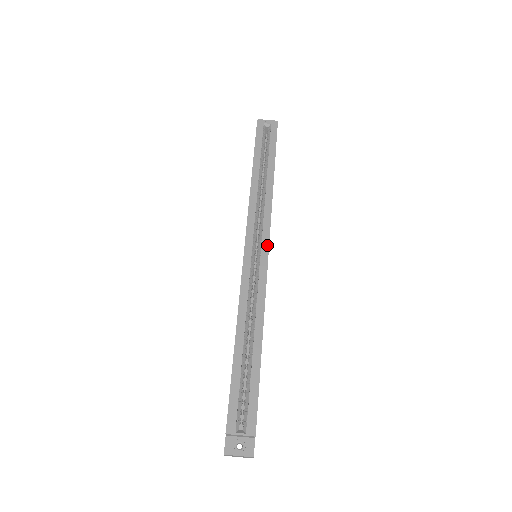
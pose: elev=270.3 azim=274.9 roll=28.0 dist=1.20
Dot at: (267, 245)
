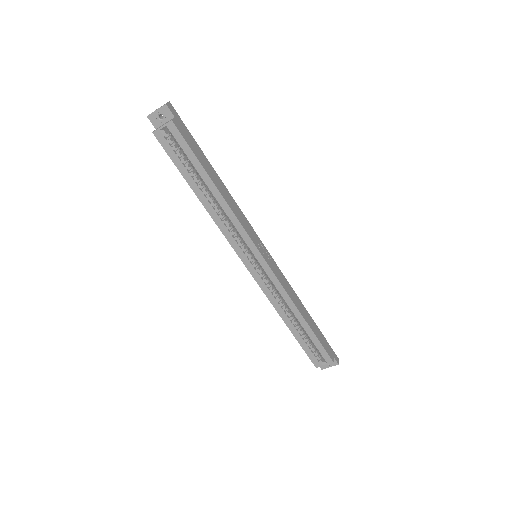
Dot at: (259, 254)
